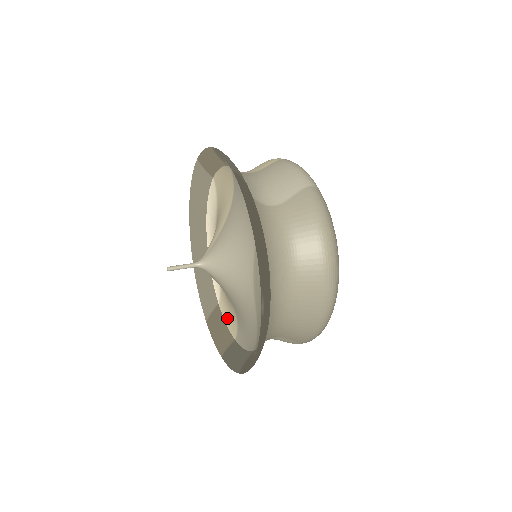
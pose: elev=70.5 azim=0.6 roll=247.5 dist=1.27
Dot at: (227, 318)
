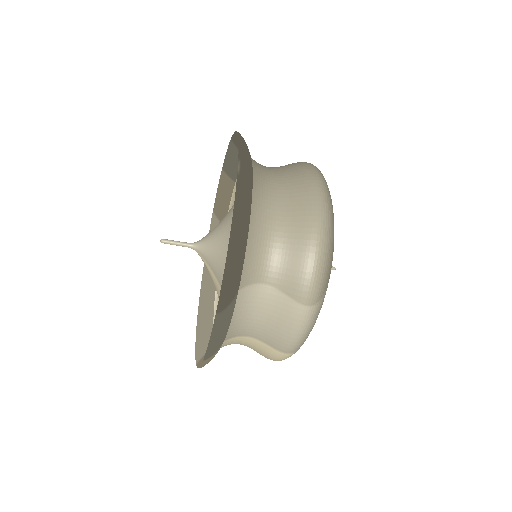
Dot at: occluded
